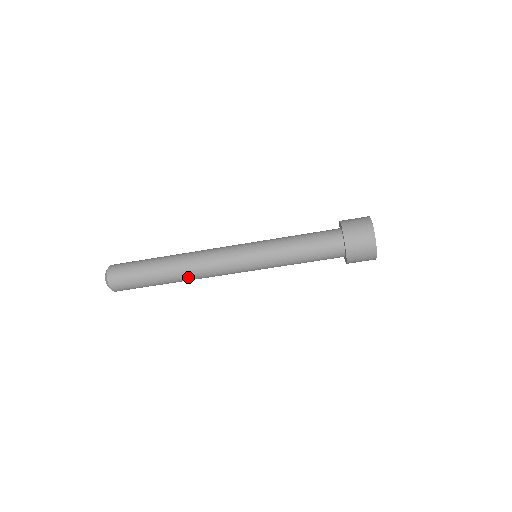
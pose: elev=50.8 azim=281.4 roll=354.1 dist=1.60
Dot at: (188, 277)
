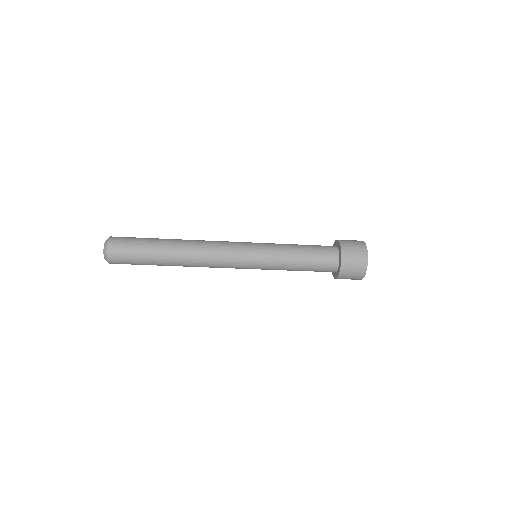
Dot at: (189, 265)
